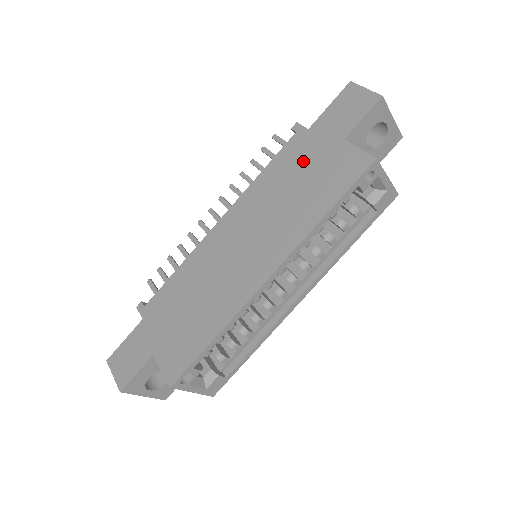
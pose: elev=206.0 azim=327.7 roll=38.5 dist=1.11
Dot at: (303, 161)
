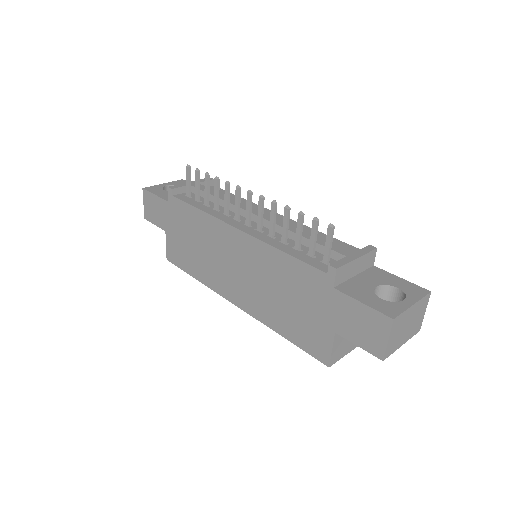
Dot at: (306, 297)
